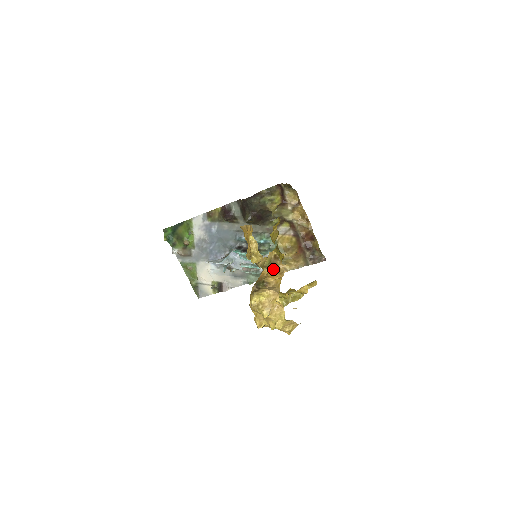
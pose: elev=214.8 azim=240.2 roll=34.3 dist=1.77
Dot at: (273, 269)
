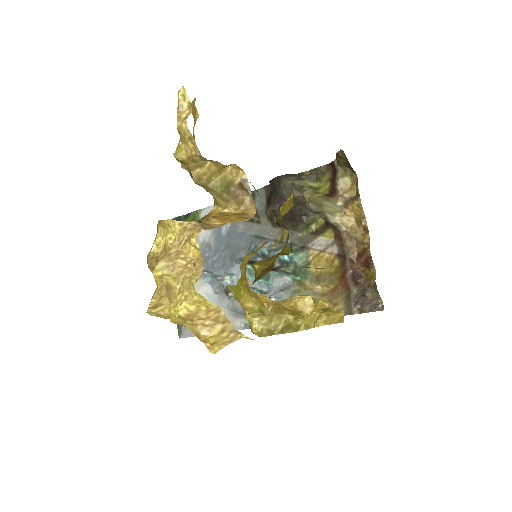
Dot at: (232, 210)
